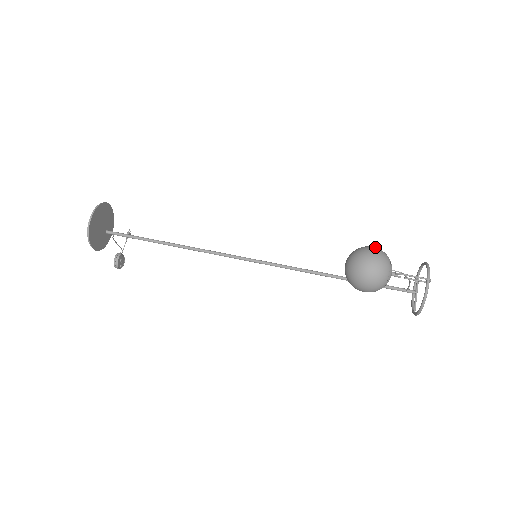
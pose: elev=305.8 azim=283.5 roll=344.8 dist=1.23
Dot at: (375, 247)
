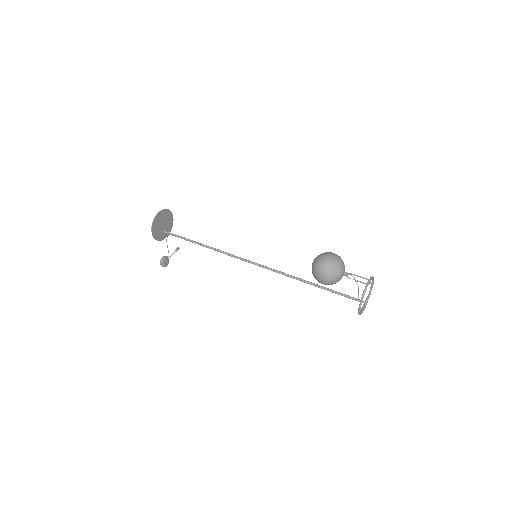
Dot at: occluded
